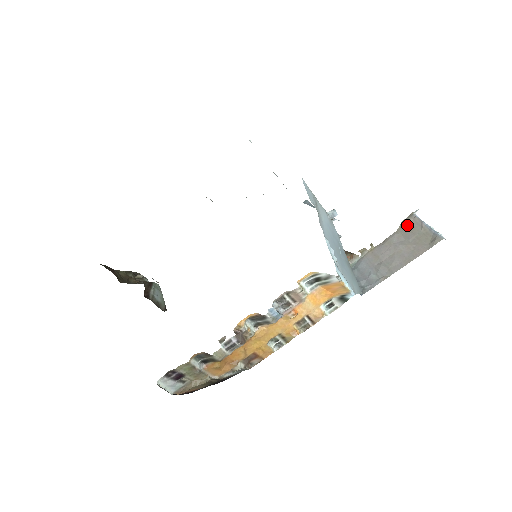
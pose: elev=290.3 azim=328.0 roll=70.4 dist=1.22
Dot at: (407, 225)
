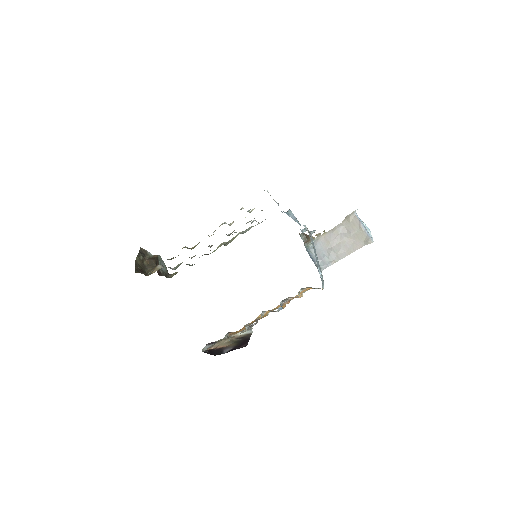
Dot at: (349, 221)
